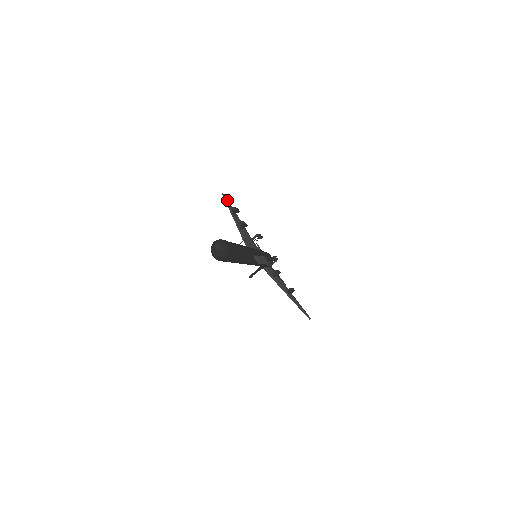
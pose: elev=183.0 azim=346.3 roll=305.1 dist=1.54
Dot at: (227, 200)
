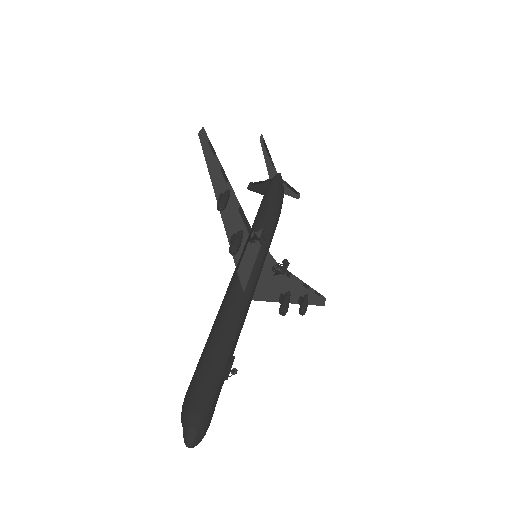
Dot at: (208, 148)
